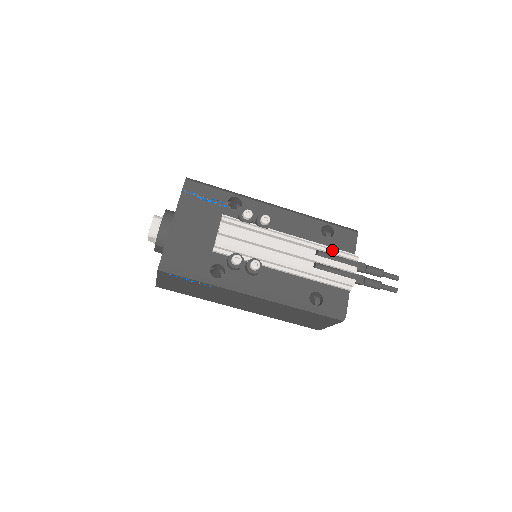
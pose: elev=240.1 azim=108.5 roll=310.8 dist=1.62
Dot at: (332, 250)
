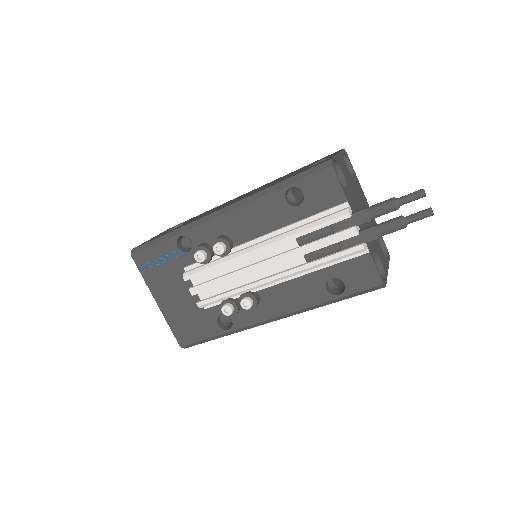
Dot at: (310, 228)
